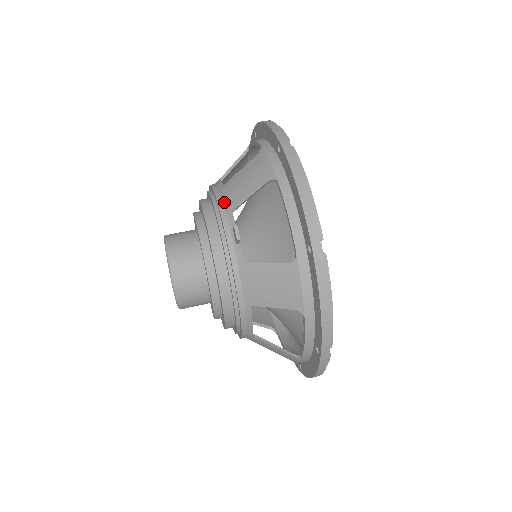
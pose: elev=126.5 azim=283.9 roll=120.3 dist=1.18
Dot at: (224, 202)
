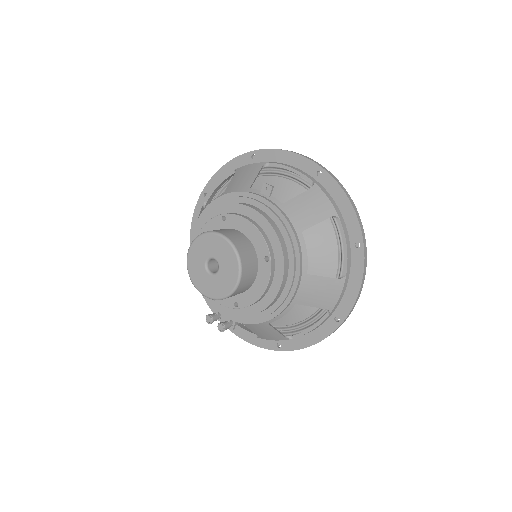
Dot at: (237, 191)
